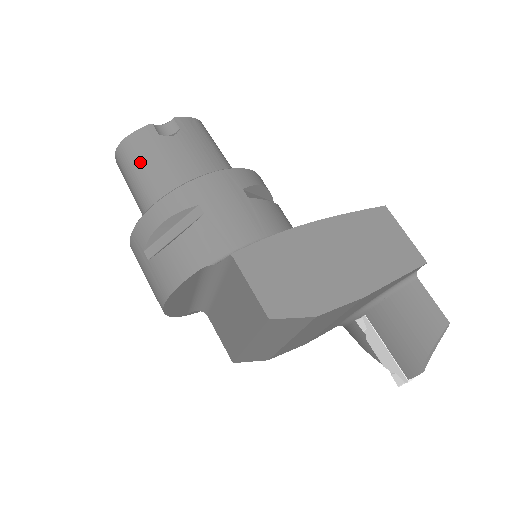
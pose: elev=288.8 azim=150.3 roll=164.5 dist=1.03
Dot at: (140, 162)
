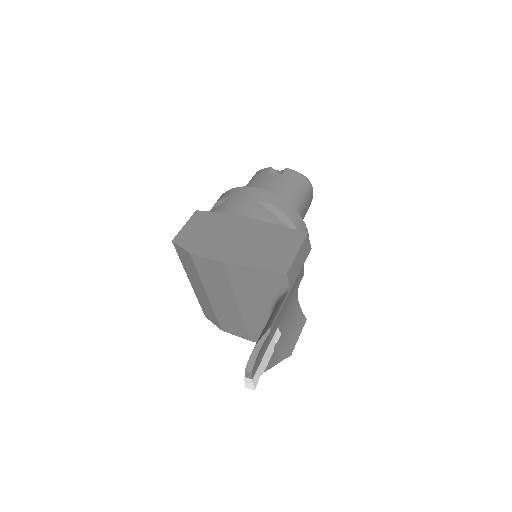
Dot at: (249, 183)
